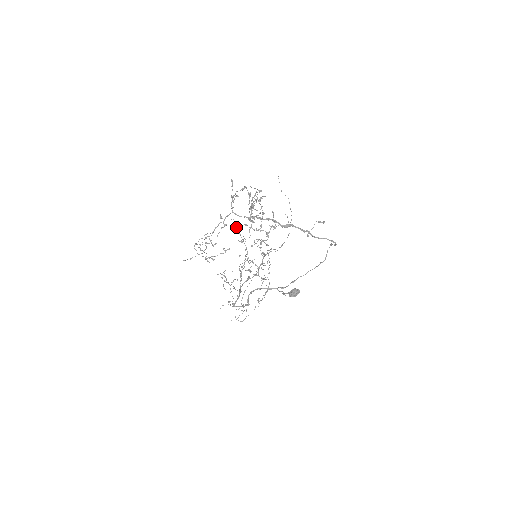
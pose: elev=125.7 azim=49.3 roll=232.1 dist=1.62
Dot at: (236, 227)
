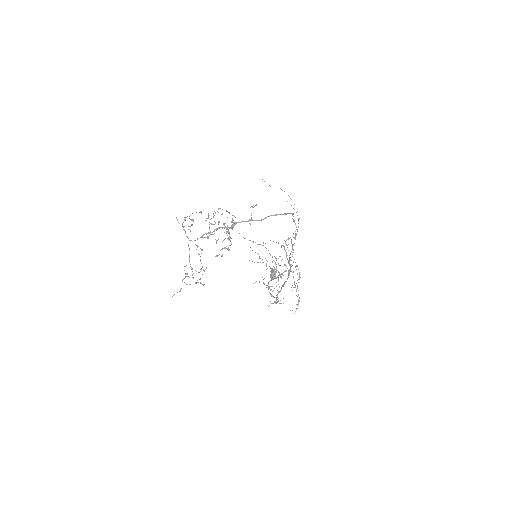
Dot at: occluded
